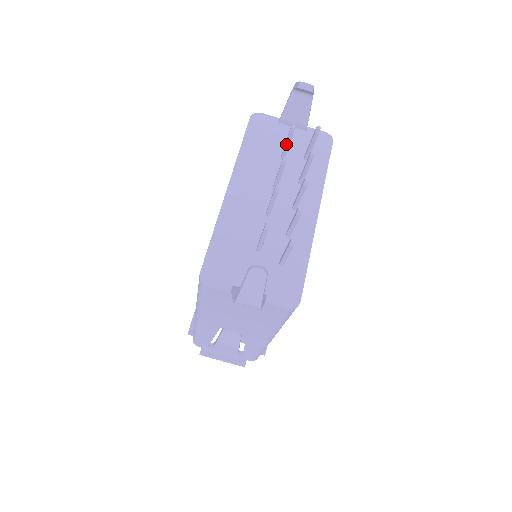
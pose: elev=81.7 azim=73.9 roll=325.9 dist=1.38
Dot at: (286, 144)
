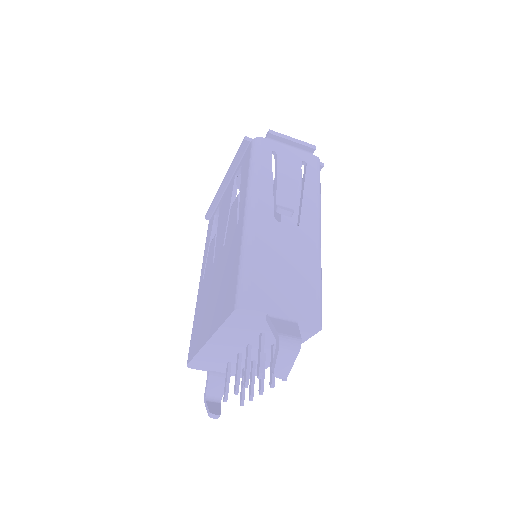
Dot at: (259, 356)
